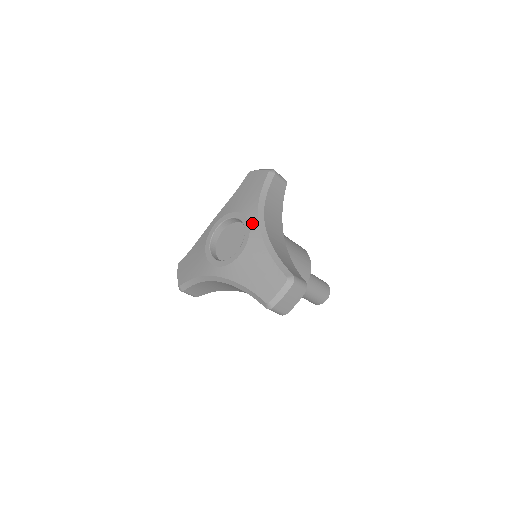
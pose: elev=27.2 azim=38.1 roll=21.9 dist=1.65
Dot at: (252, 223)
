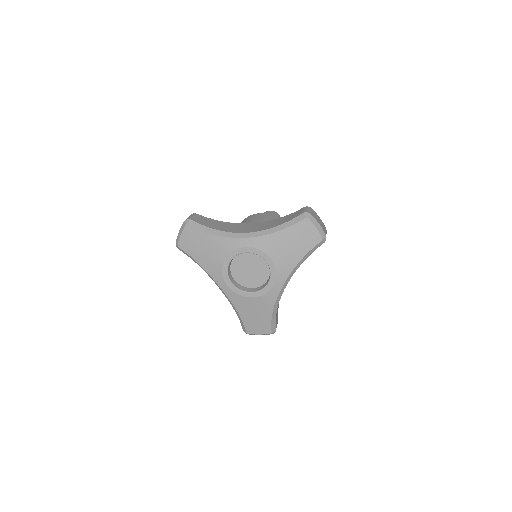
Dot at: (277, 284)
